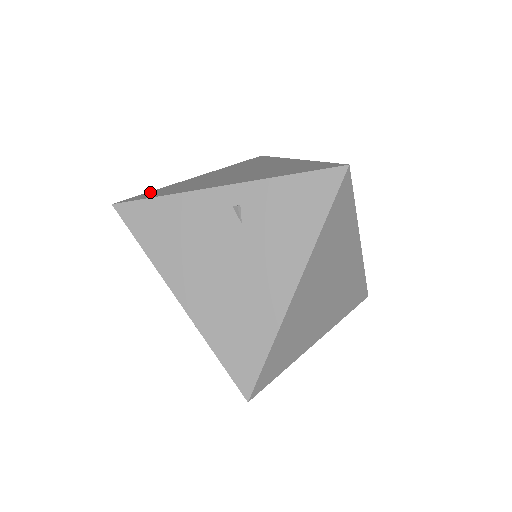
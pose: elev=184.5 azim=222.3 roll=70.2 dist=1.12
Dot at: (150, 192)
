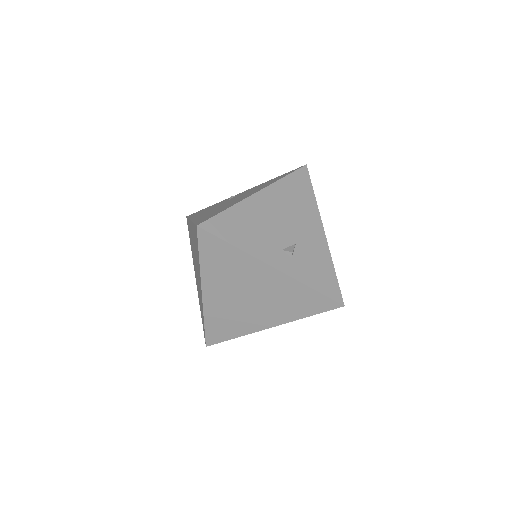
Dot at: (208, 329)
